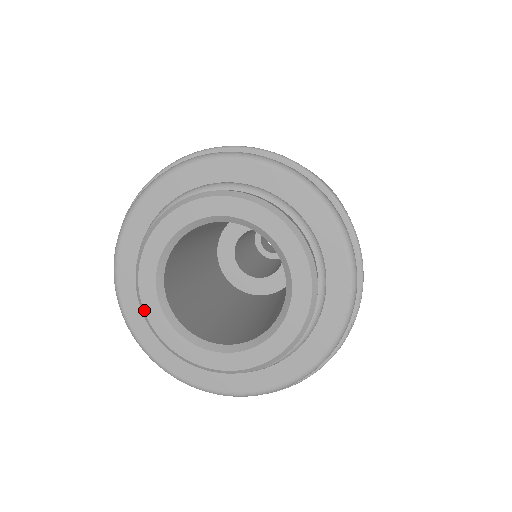
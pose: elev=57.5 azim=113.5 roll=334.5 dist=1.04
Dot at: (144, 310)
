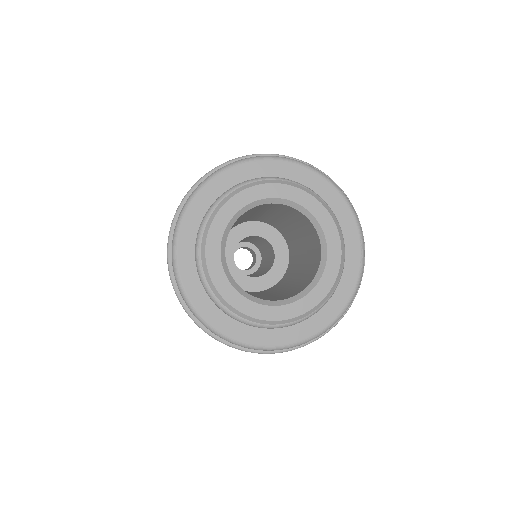
Dot at: (214, 284)
